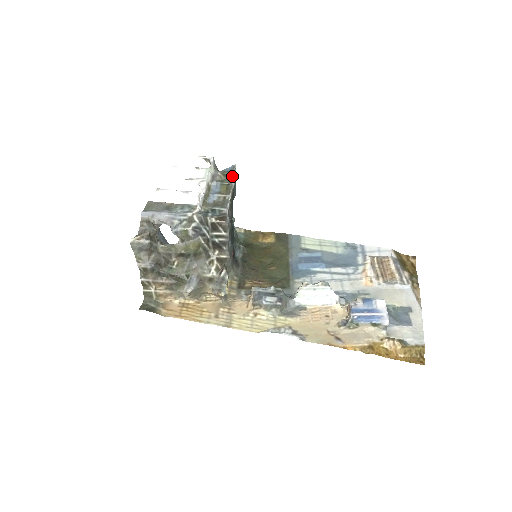
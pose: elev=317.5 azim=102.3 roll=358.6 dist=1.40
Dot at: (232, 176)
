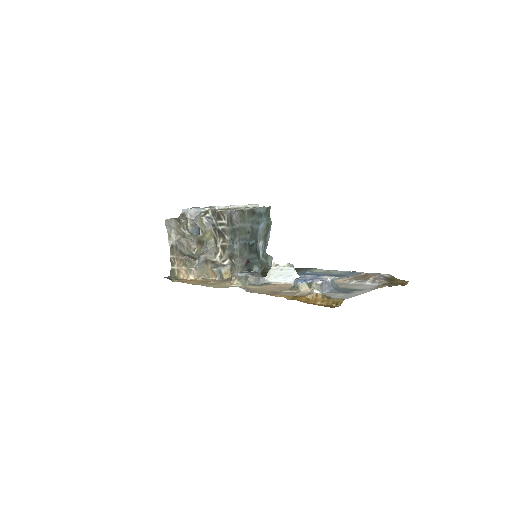
Dot at: (260, 207)
